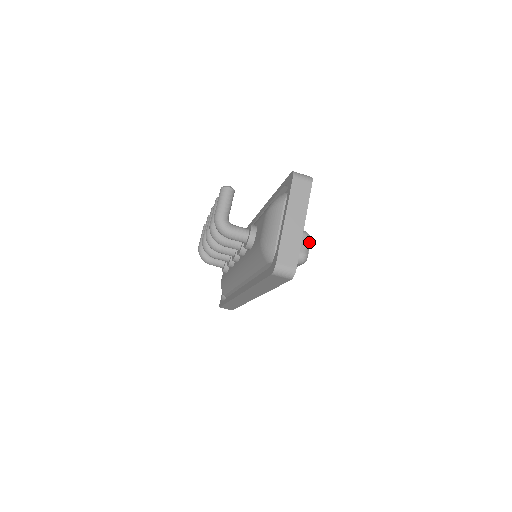
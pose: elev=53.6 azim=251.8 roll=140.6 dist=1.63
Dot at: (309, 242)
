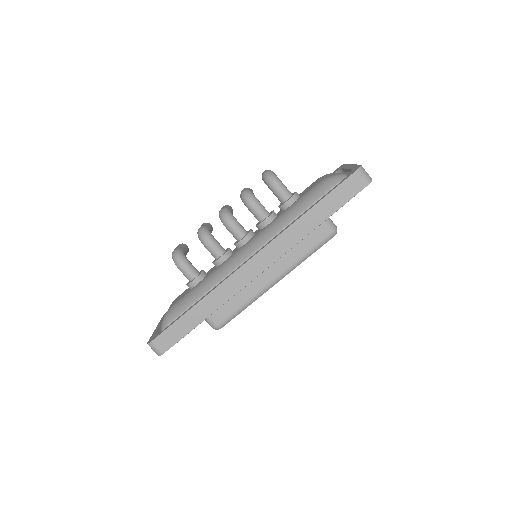
Dot at: occluded
